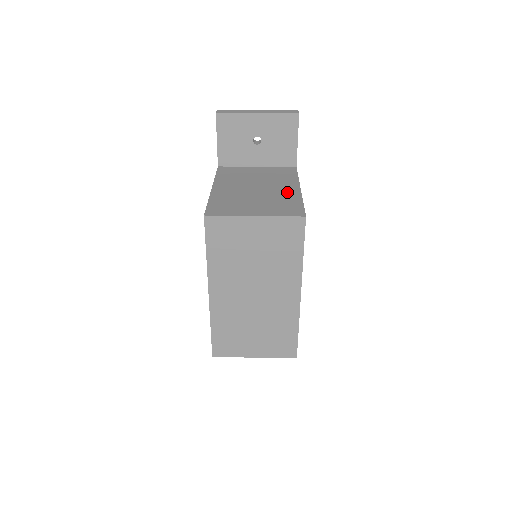
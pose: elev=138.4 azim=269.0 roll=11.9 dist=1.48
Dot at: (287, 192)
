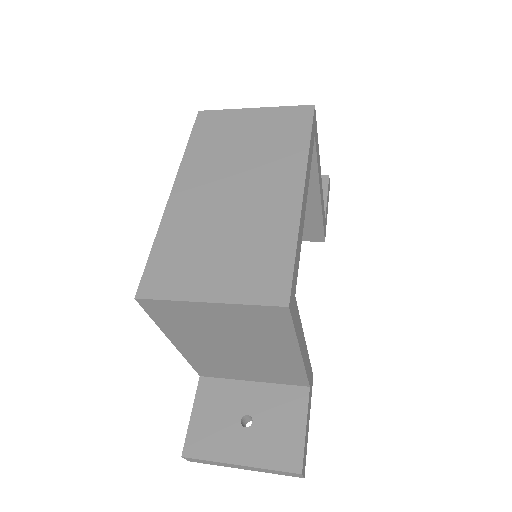
Dot at: occluded
